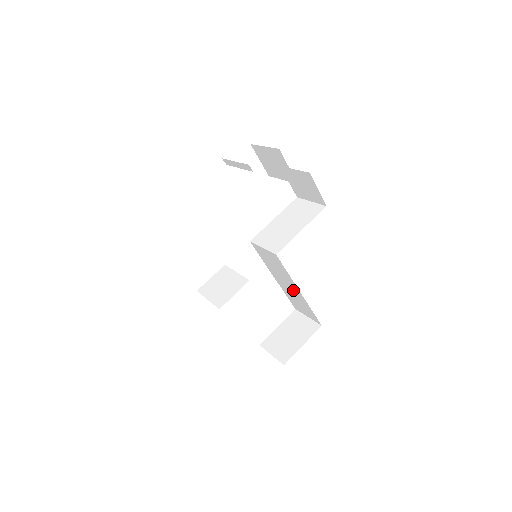
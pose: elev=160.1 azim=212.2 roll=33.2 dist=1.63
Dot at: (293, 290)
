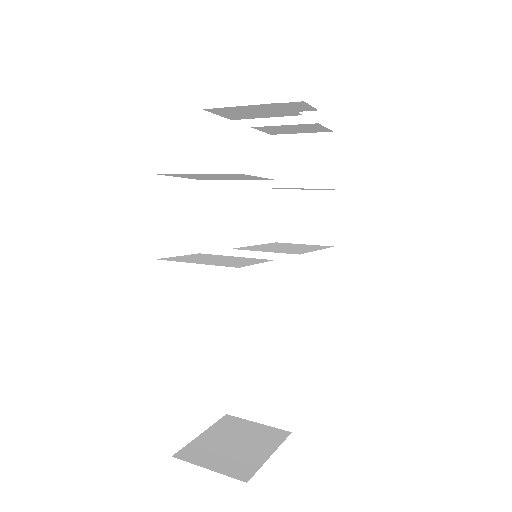
Dot at: (272, 348)
